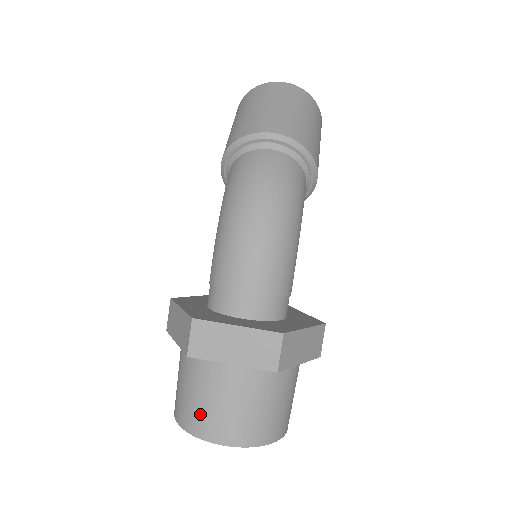
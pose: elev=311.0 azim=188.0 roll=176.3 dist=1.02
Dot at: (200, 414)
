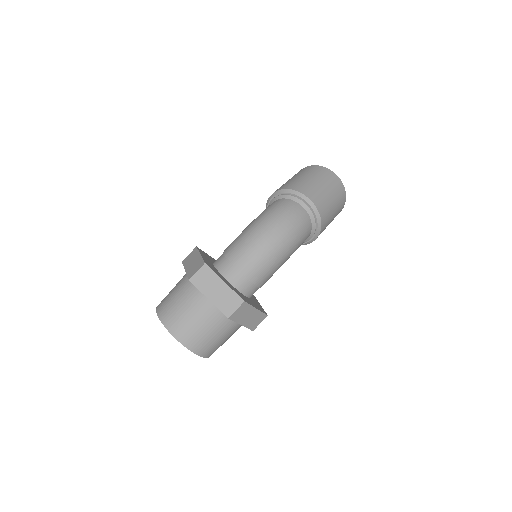
Dot at: (174, 314)
